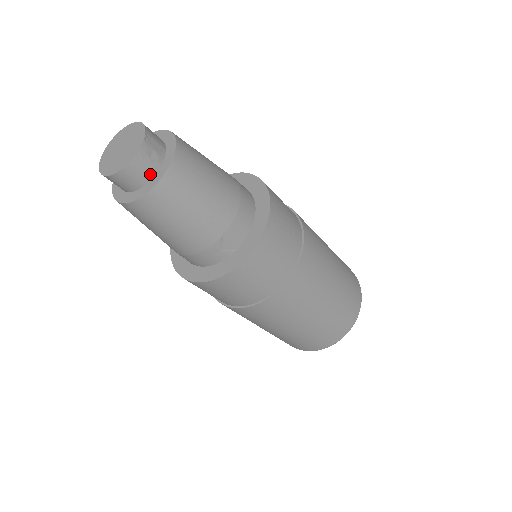
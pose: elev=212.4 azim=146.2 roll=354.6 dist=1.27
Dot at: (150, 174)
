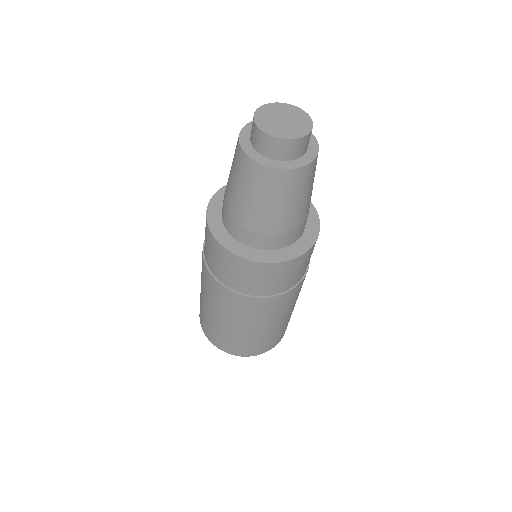
Dot at: (307, 148)
